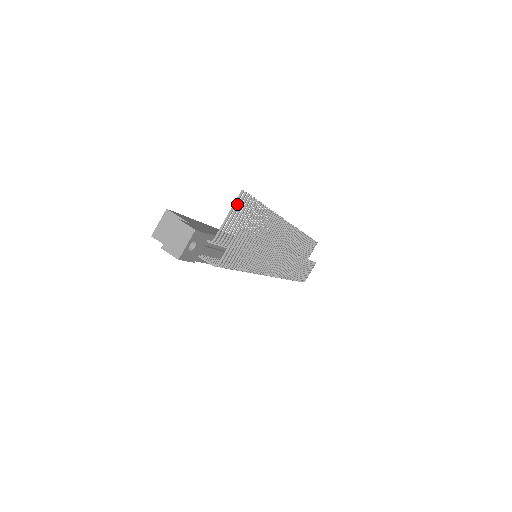
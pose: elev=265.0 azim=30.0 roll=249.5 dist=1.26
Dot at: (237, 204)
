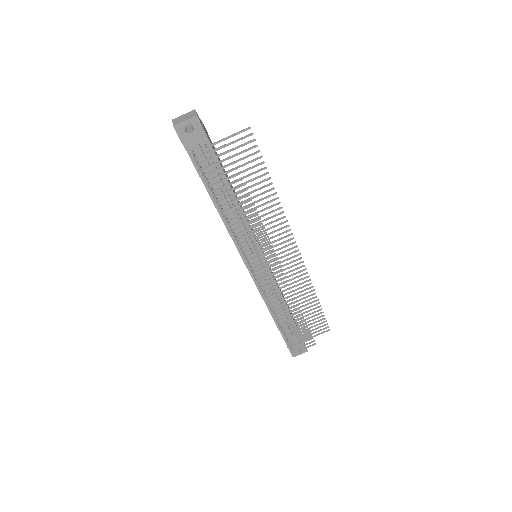
Dot at: (242, 137)
